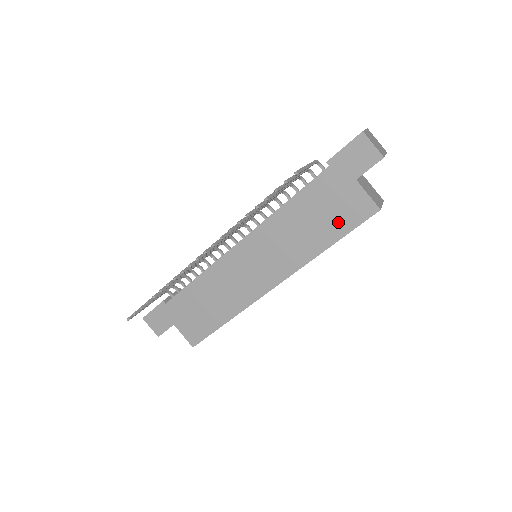
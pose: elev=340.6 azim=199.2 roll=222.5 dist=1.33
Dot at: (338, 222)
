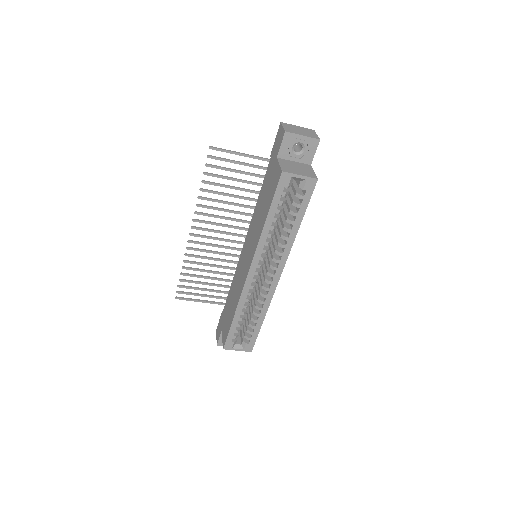
Dot at: (270, 196)
